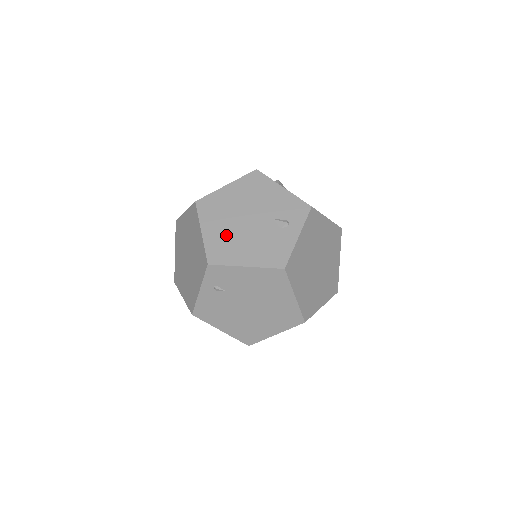
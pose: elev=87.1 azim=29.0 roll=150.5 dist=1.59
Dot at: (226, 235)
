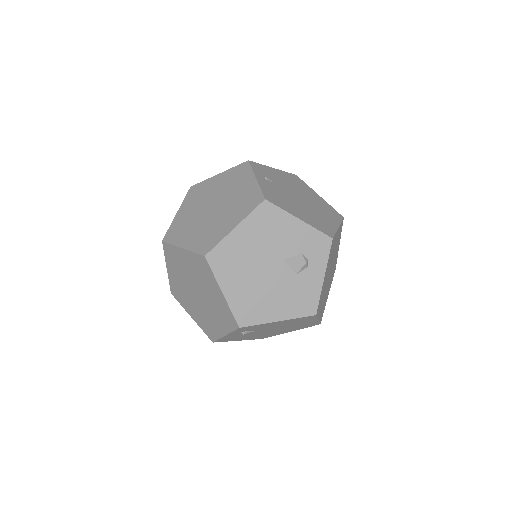
Dot at: occluded
